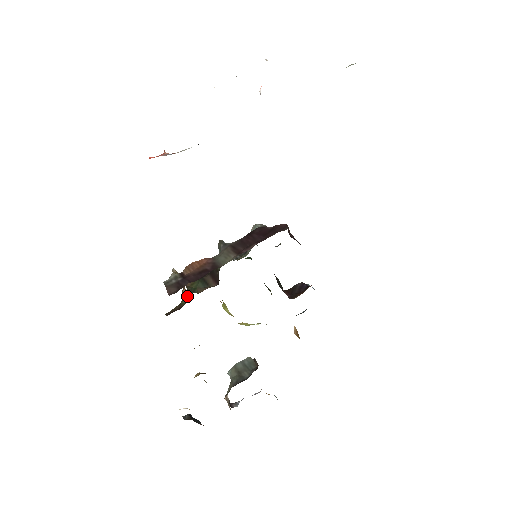
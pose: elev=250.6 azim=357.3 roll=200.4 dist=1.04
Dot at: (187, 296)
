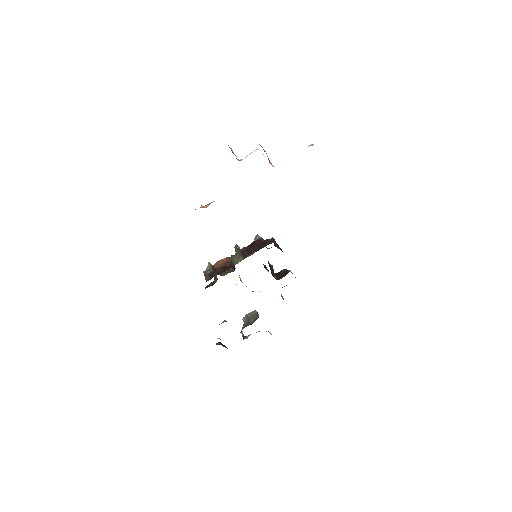
Dot at: occluded
